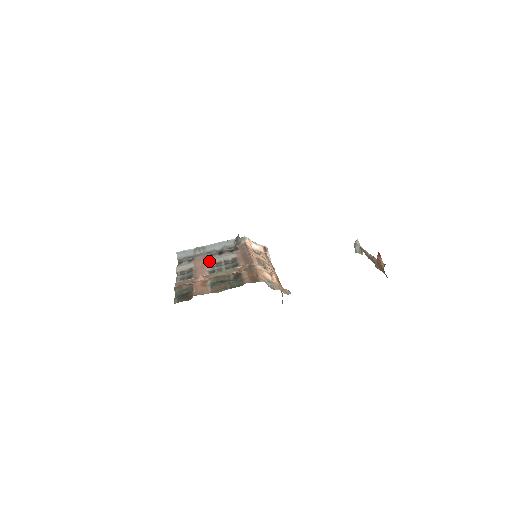
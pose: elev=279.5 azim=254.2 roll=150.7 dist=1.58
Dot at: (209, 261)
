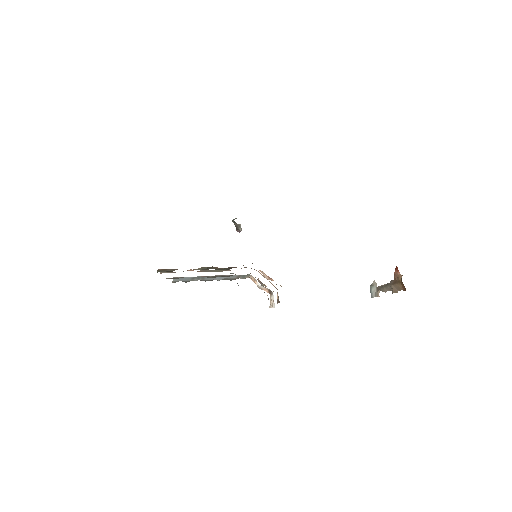
Dot at: occluded
